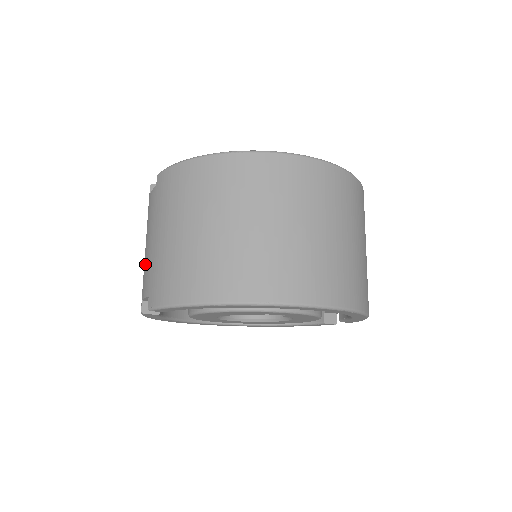
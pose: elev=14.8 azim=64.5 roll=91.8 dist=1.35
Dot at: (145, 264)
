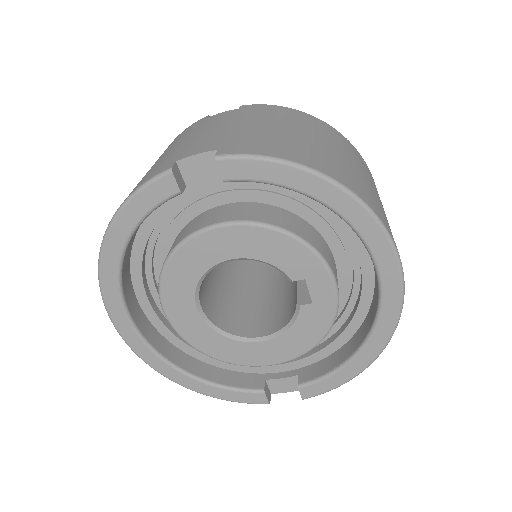
Dot at: (198, 140)
